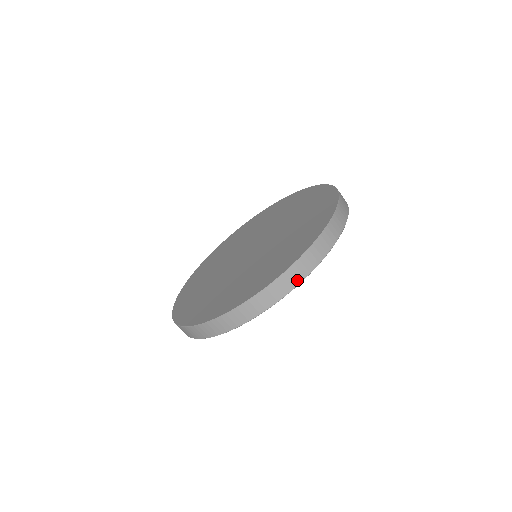
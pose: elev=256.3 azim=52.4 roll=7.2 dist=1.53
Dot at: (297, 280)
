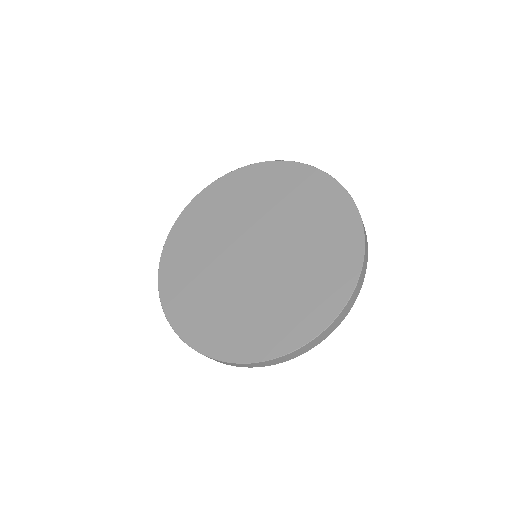
Dot at: (298, 354)
